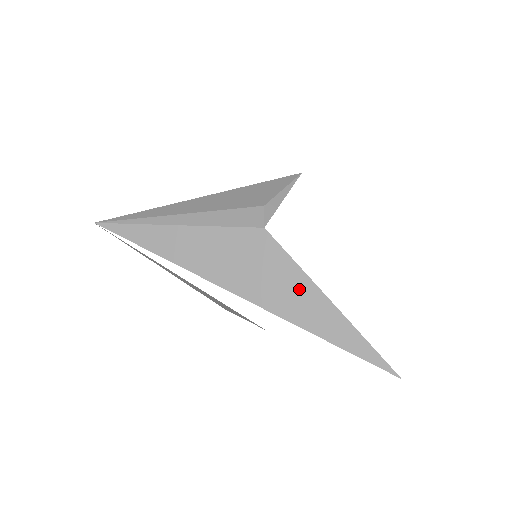
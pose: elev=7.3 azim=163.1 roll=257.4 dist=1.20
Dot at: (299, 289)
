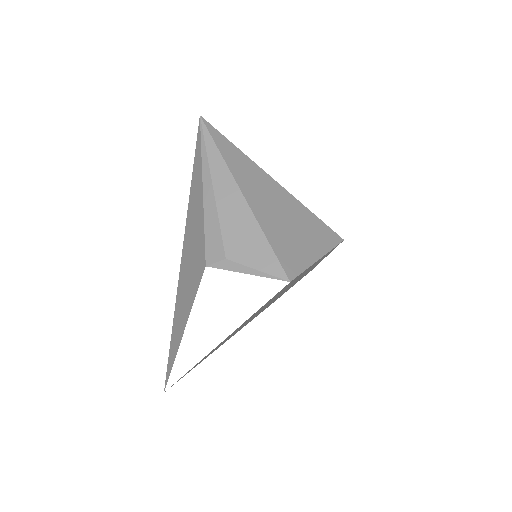
Dot at: (186, 307)
